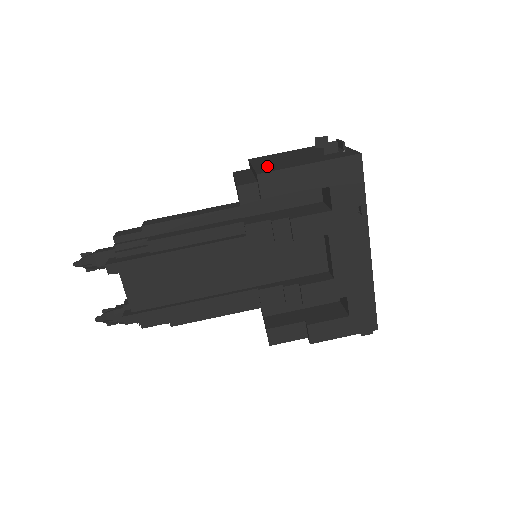
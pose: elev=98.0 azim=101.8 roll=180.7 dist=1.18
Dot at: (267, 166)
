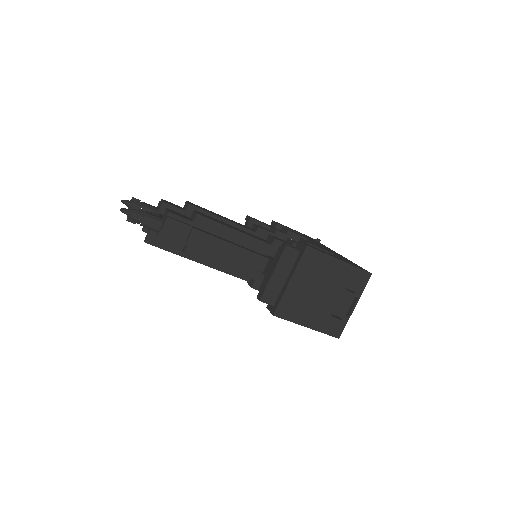
Dot at: (292, 299)
